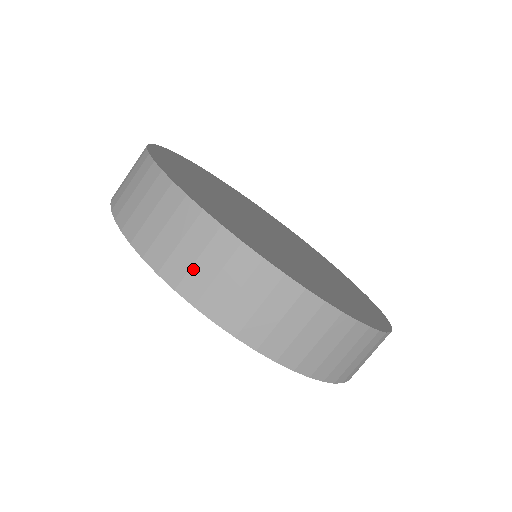
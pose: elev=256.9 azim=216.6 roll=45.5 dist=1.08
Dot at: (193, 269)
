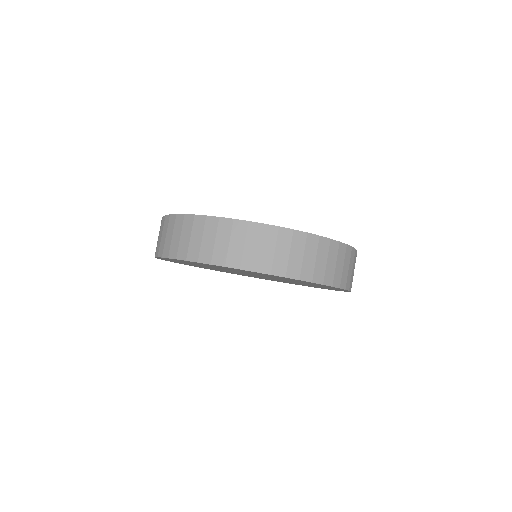
Dot at: (158, 242)
